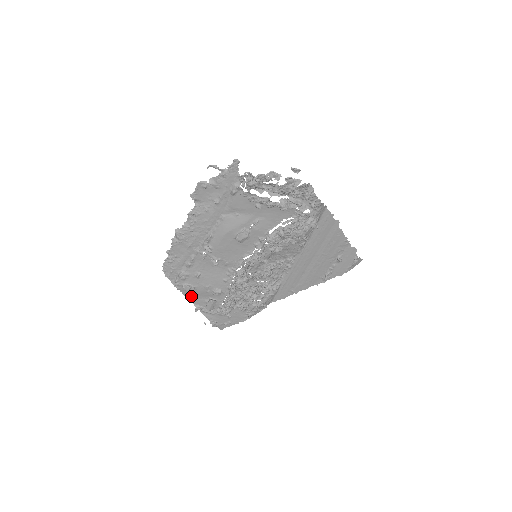
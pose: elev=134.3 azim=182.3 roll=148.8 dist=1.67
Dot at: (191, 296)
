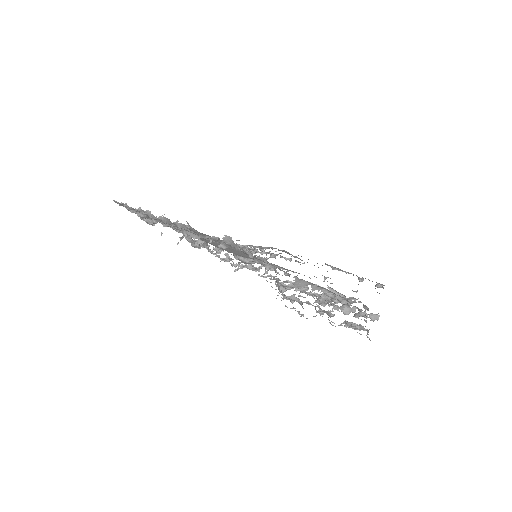
Dot at: occluded
